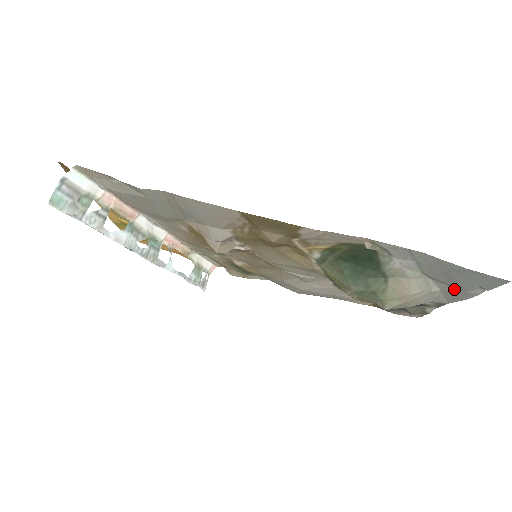
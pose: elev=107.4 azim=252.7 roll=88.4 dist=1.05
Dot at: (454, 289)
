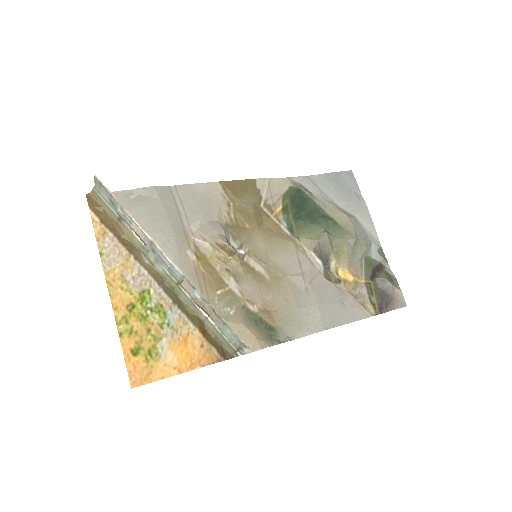
Dot at: (356, 207)
